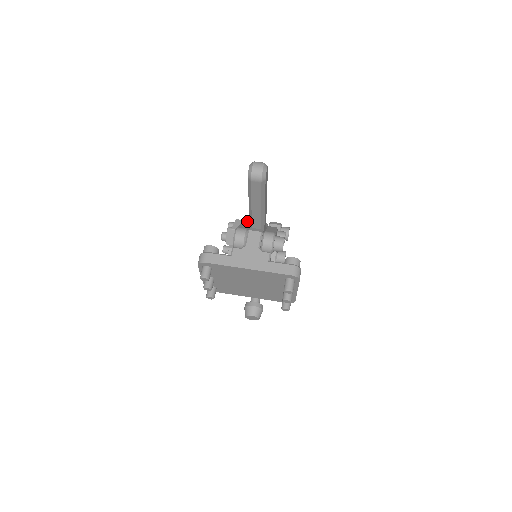
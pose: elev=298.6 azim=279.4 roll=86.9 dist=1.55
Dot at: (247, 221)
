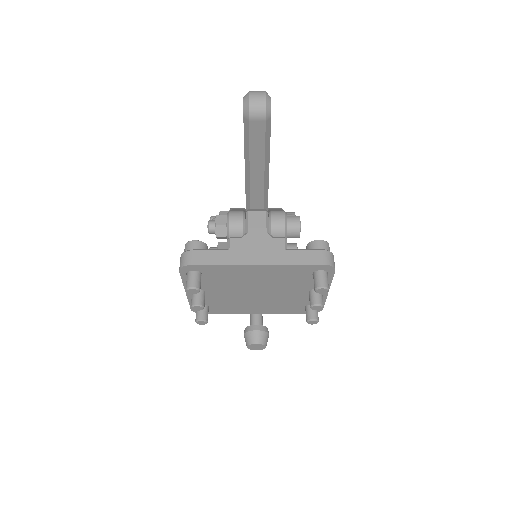
Dot at: occluded
